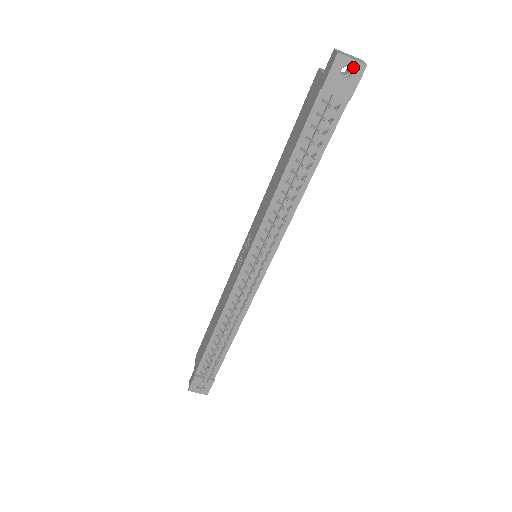
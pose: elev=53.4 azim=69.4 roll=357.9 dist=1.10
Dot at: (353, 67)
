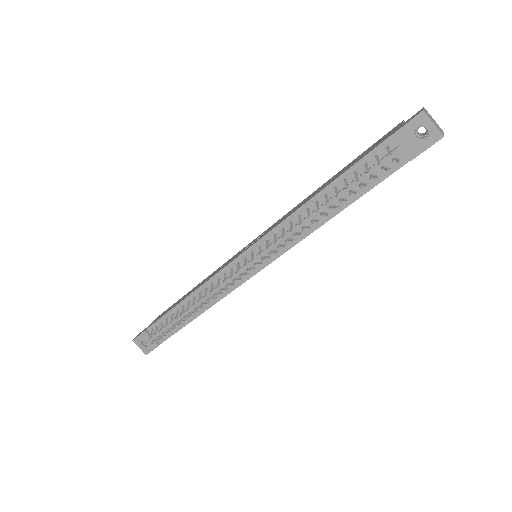
Dot at: (430, 131)
